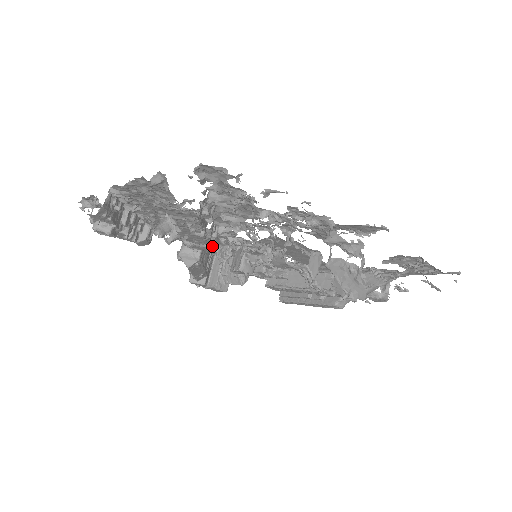
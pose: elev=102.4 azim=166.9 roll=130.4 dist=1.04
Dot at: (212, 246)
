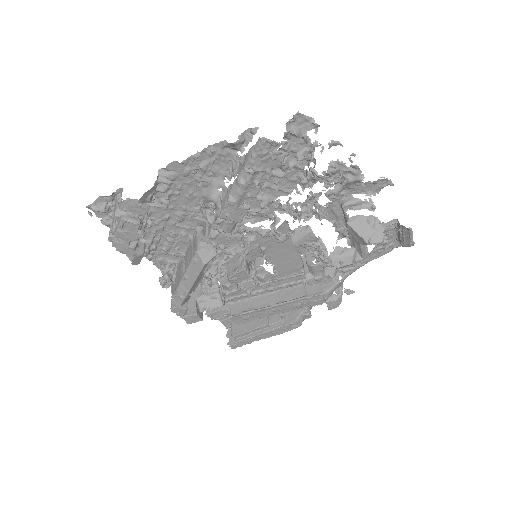
Dot at: occluded
